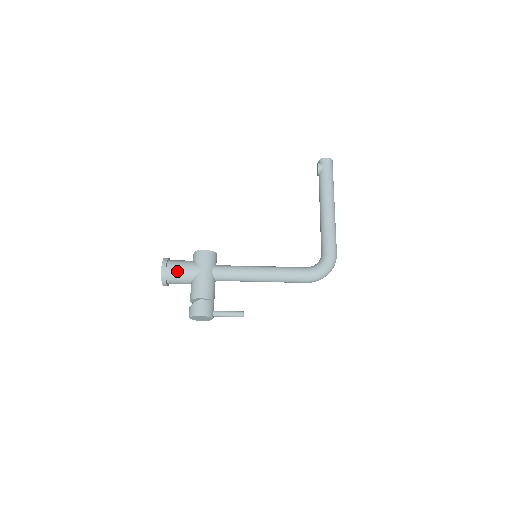
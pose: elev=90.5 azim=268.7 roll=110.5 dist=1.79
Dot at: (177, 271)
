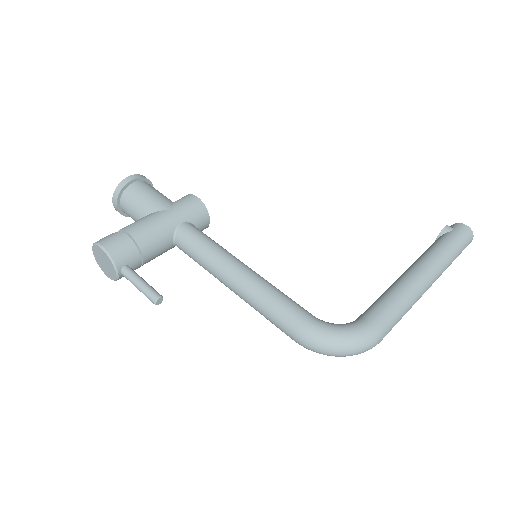
Dot at: (141, 192)
